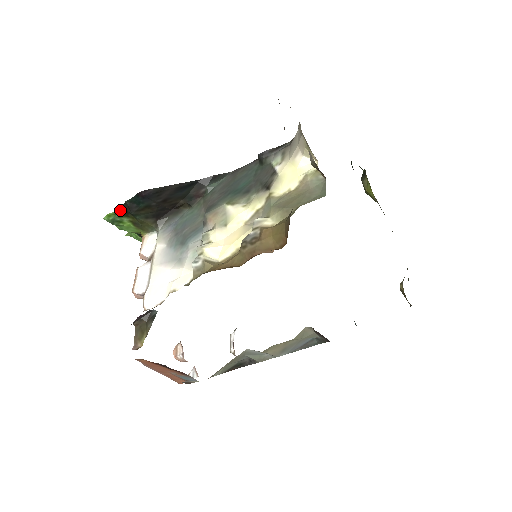
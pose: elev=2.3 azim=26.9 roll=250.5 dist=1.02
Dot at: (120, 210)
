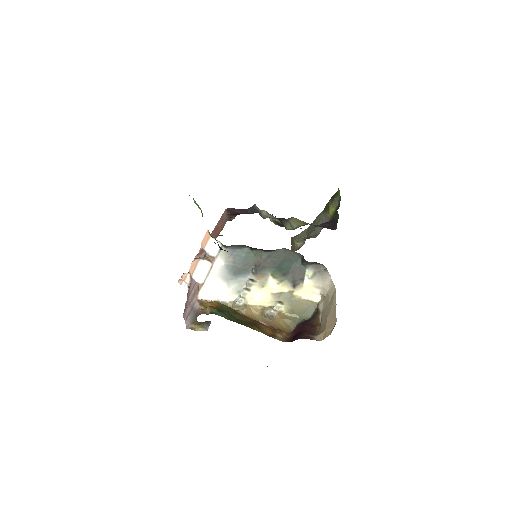
Dot at: (214, 242)
